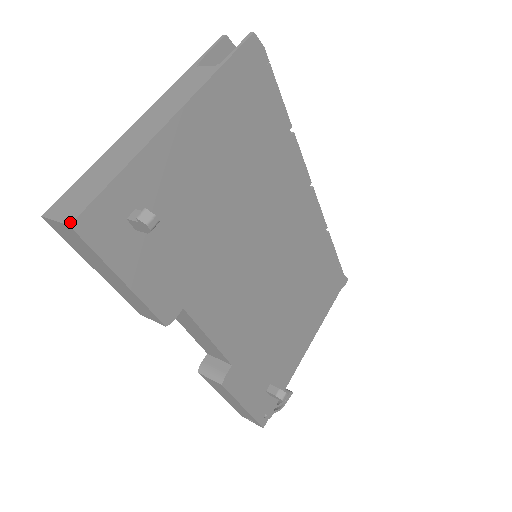
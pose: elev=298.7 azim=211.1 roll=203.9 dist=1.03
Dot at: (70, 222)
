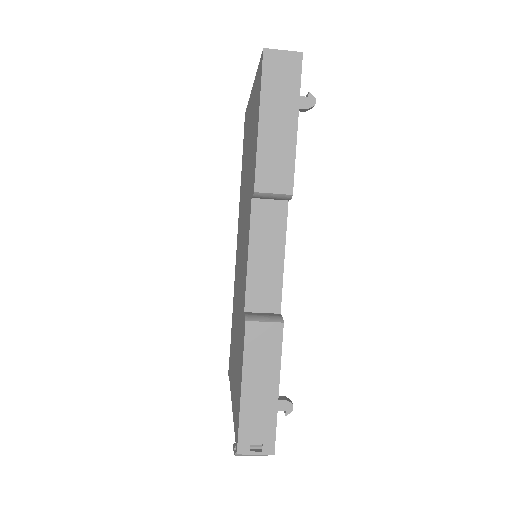
Dot at: (301, 53)
